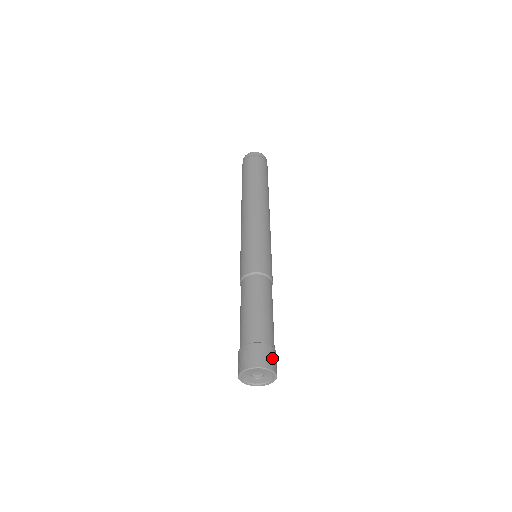
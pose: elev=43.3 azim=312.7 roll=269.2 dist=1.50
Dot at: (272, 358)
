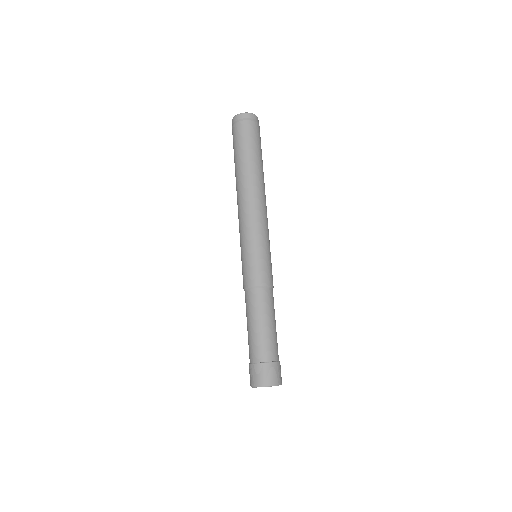
Dot at: (279, 373)
